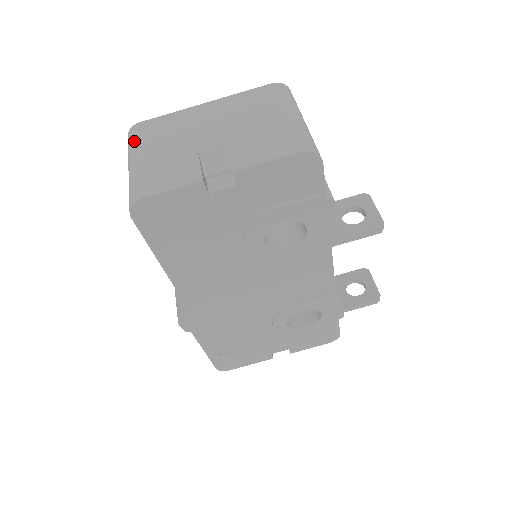
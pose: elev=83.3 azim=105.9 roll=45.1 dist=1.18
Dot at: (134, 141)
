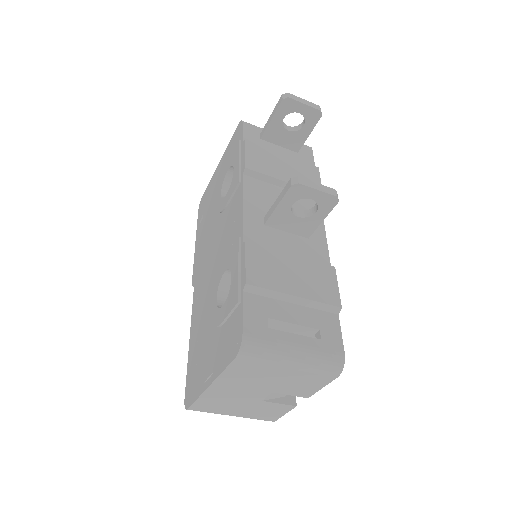
Dot at: occluded
